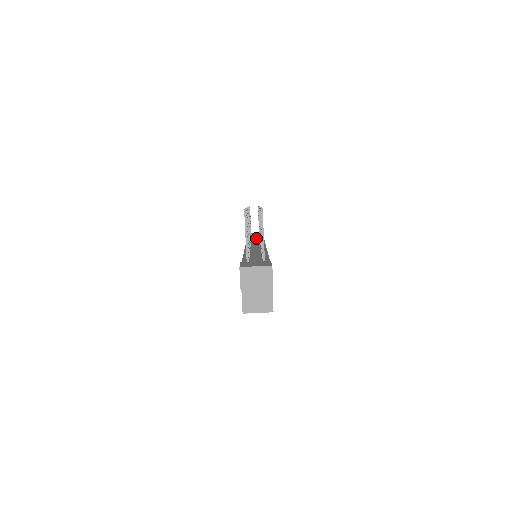
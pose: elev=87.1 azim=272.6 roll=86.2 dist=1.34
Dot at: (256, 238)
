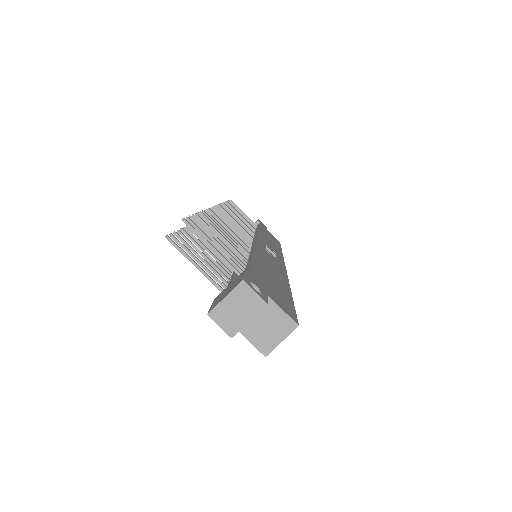
Dot at: occluded
